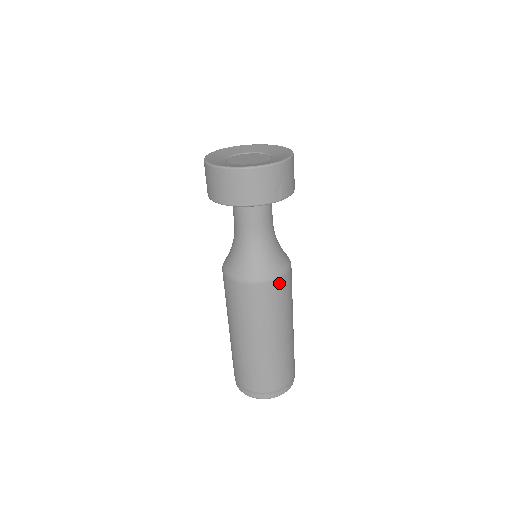
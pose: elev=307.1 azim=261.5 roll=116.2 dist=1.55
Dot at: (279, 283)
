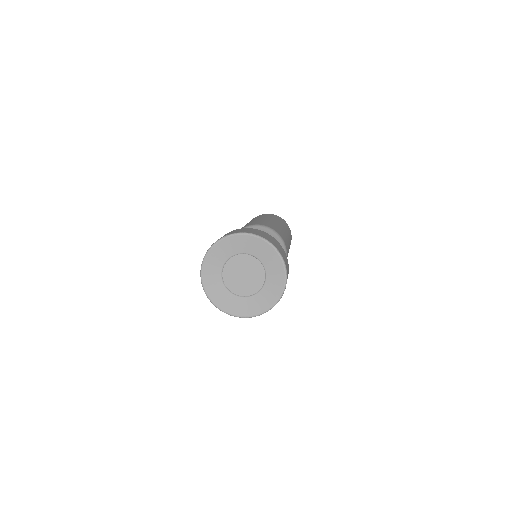
Dot at: occluded
